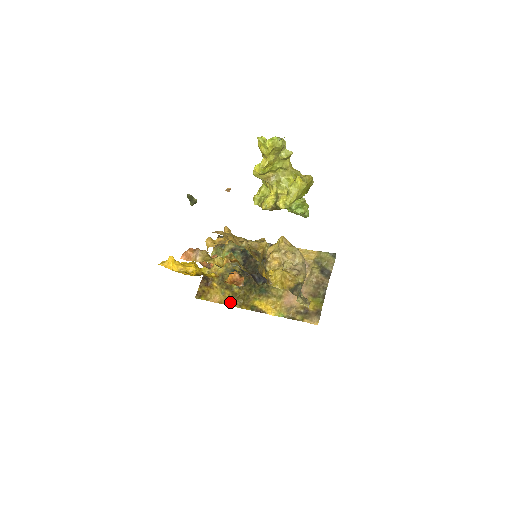
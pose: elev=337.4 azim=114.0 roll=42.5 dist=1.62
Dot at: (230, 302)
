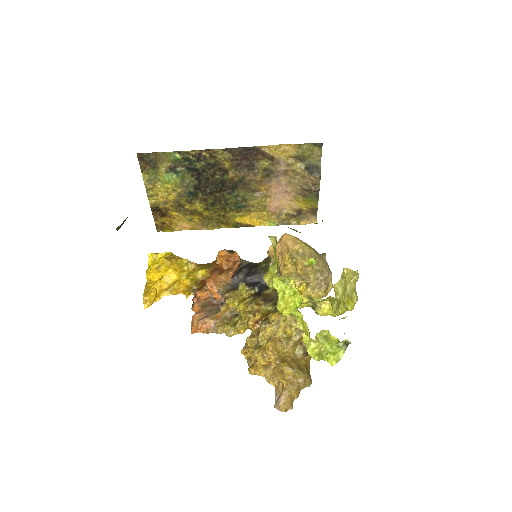
Dot at: (205, 226)
